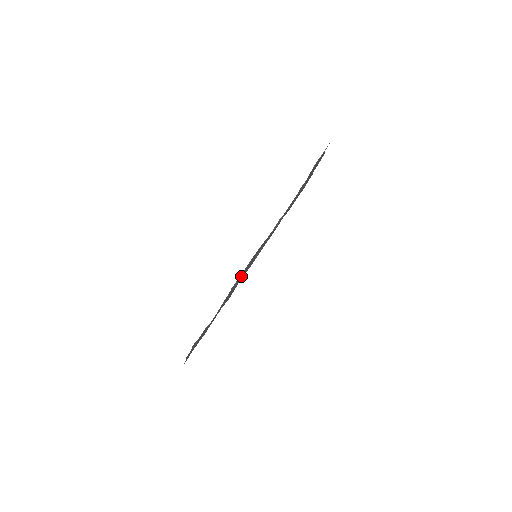
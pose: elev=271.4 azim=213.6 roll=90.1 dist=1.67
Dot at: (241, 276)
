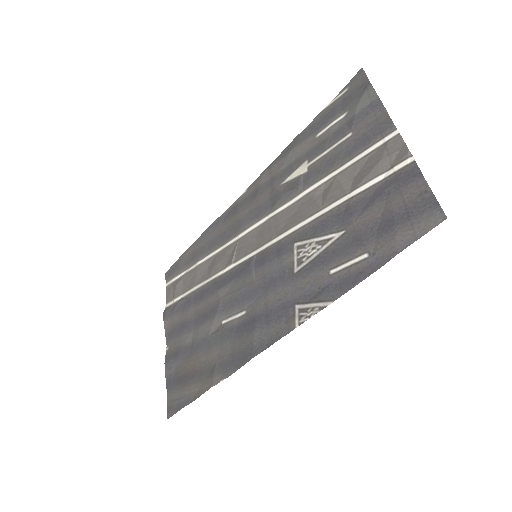
Dot at: (237, 305)
